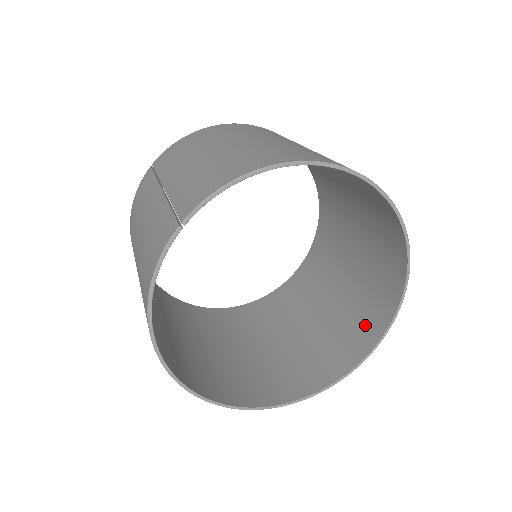
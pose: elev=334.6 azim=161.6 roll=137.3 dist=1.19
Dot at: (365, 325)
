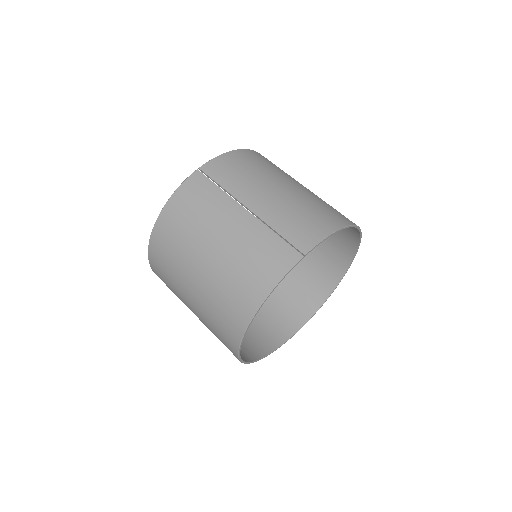
Dot at: (298, 307)
